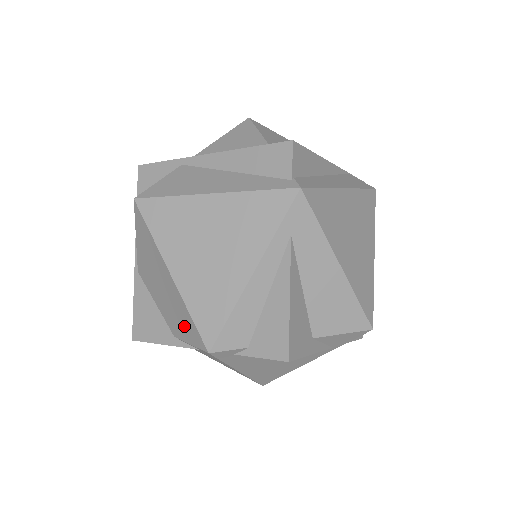
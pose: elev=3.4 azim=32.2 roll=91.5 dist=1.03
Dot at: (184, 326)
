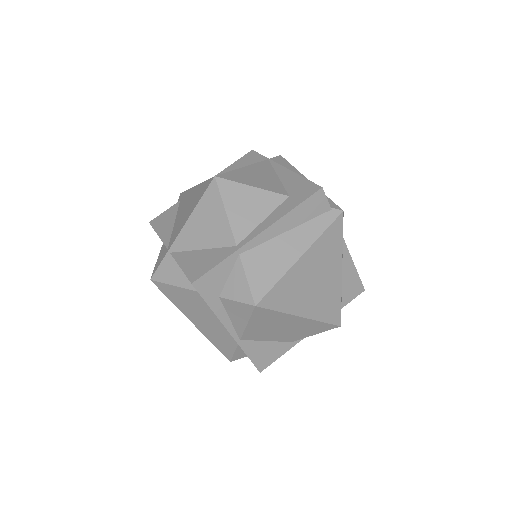
Dot at: (312, 331)
